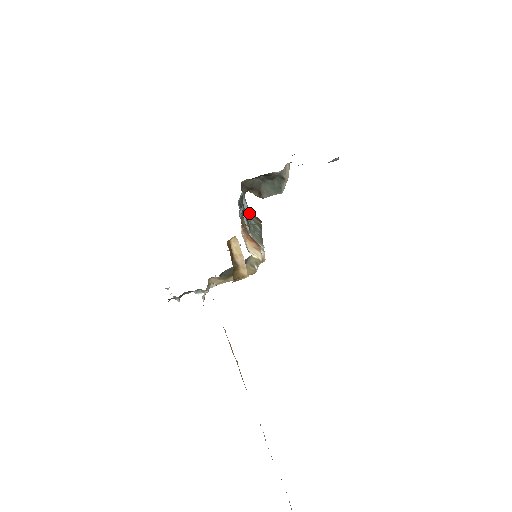
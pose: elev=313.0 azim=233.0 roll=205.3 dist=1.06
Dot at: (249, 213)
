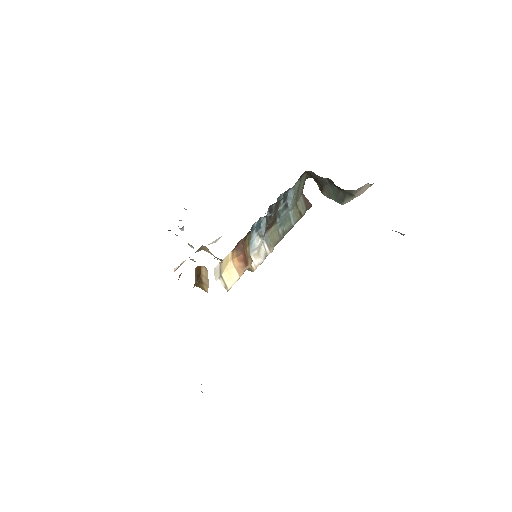
Dot at: (292, 204)
